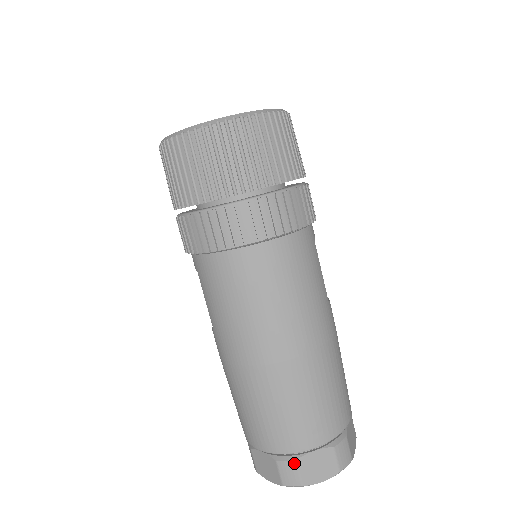
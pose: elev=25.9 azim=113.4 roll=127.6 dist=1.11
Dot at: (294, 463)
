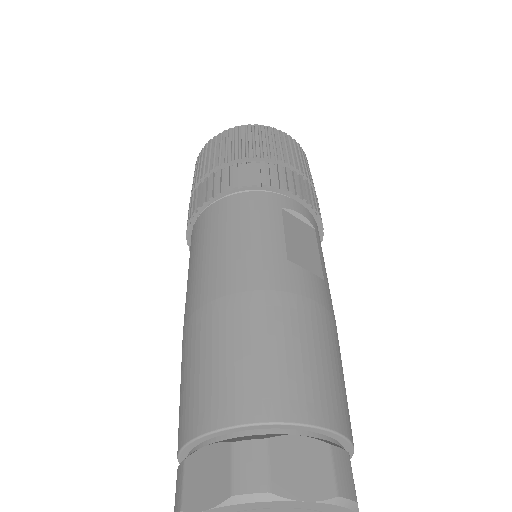
Dot at: (183, 465)
